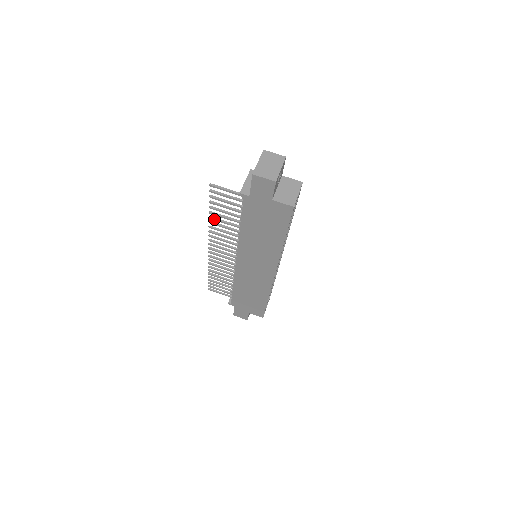
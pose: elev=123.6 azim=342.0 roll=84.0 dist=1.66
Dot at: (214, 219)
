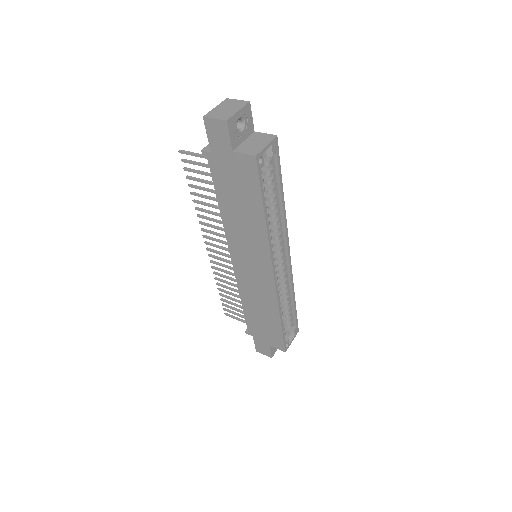
Dot at: (197, 202)
